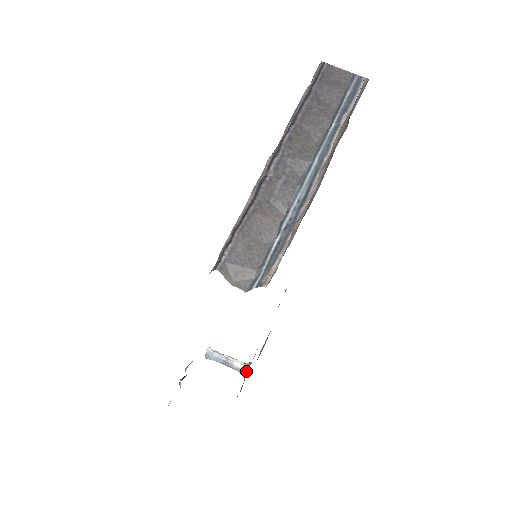
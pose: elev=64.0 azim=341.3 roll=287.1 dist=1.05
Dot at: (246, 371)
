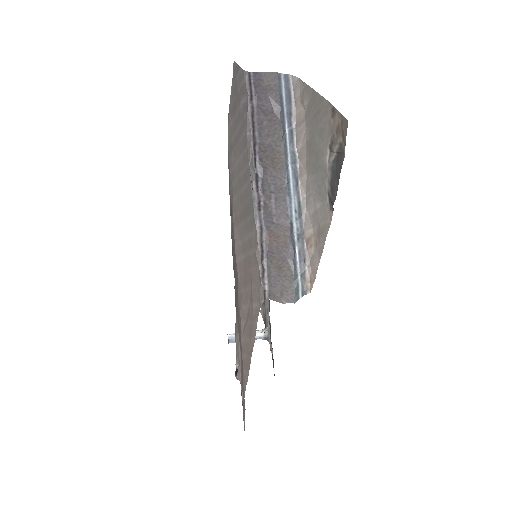
Dot at: (268, 336)
